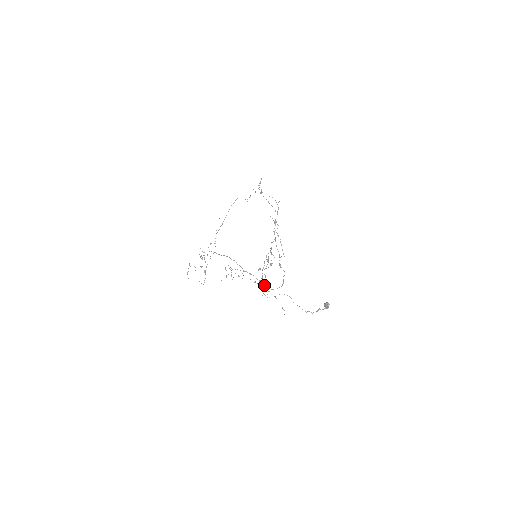
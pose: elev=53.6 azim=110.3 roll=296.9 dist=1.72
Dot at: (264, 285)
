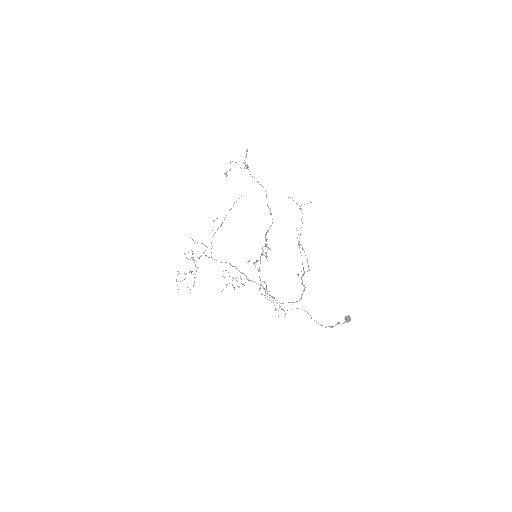
Dot at: occluded
